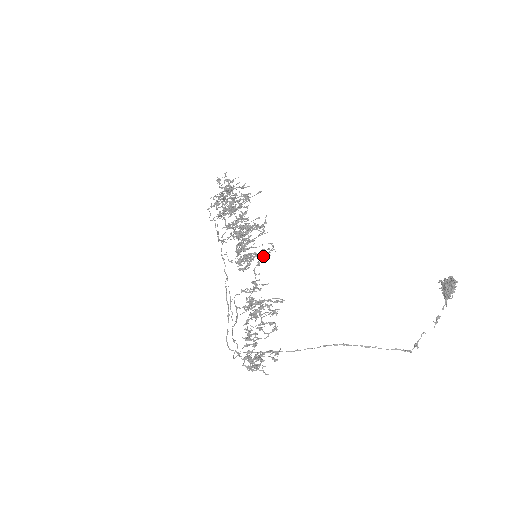
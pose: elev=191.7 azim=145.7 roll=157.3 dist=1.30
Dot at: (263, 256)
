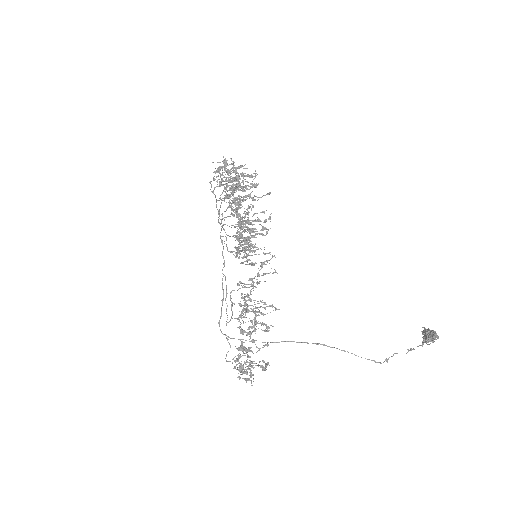
Dot at: (264, 274)
